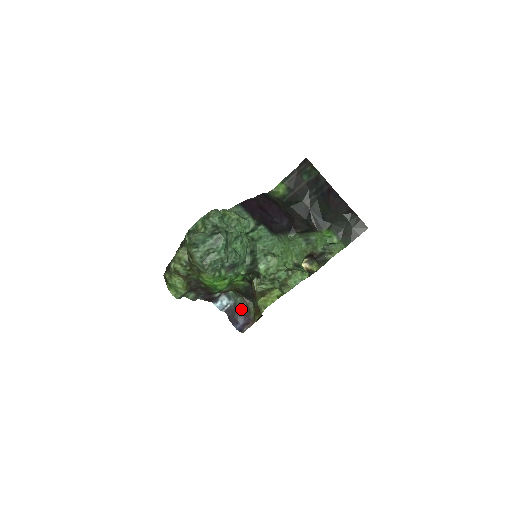
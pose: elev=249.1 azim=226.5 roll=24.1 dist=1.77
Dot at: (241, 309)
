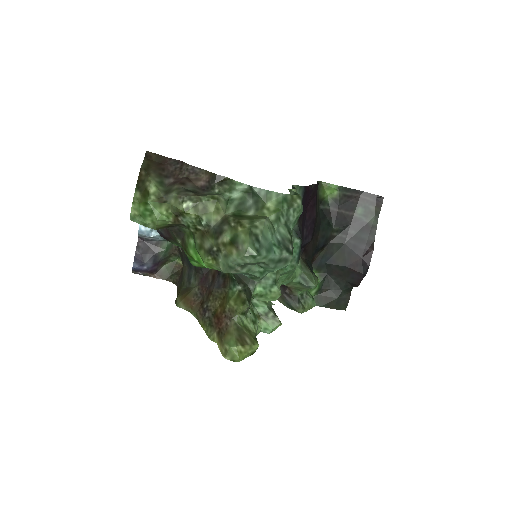
Dot at: (161, 254)
